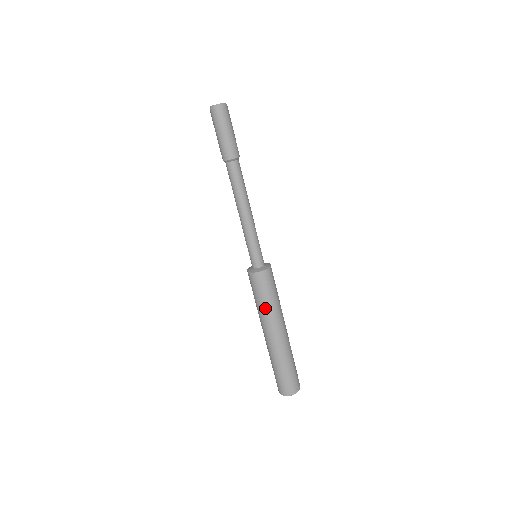
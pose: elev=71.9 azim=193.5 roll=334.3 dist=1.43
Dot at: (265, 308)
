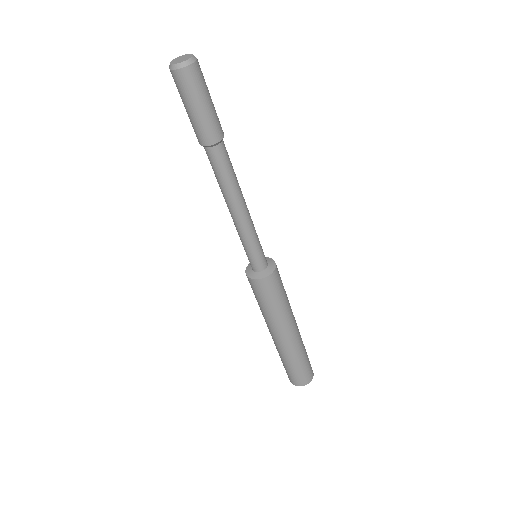
Dot at: (277, 312)
